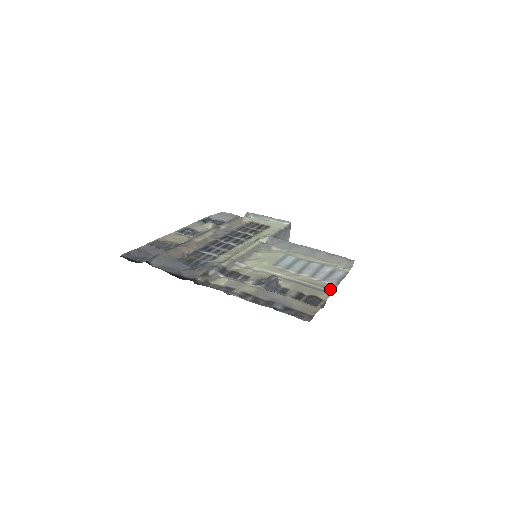
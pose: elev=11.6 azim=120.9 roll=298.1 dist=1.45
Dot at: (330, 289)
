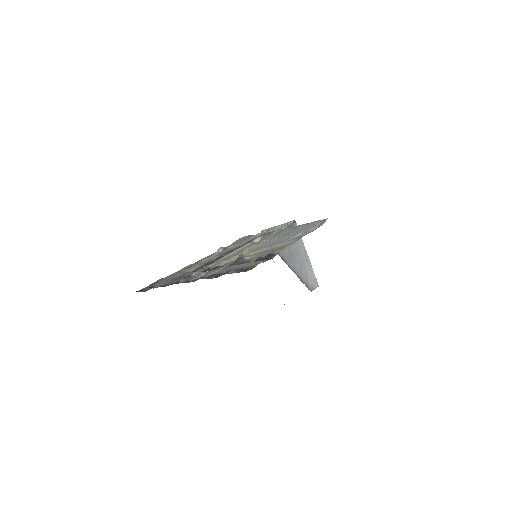
Dot at: (288, 245)
